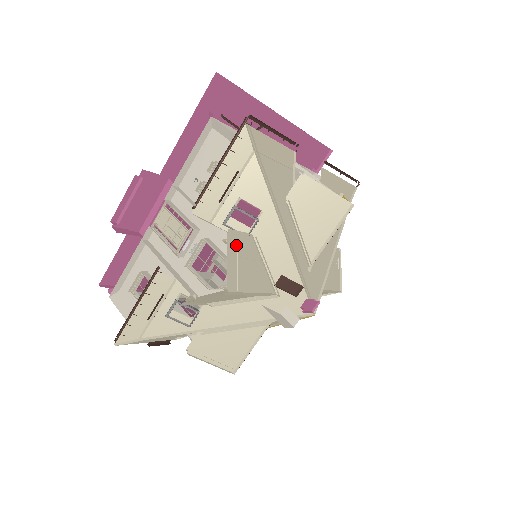
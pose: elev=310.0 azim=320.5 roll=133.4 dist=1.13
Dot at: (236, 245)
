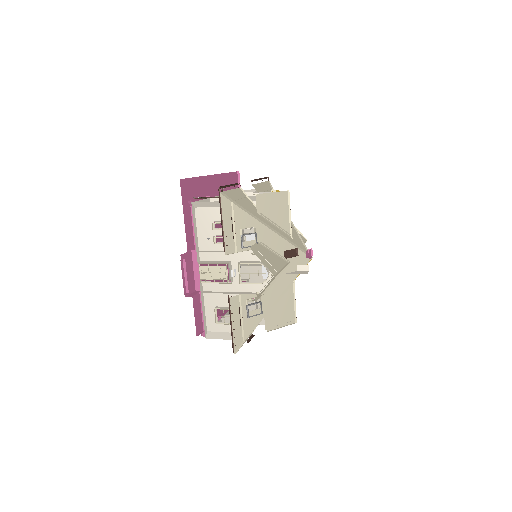
Dot at: (258, 252)
